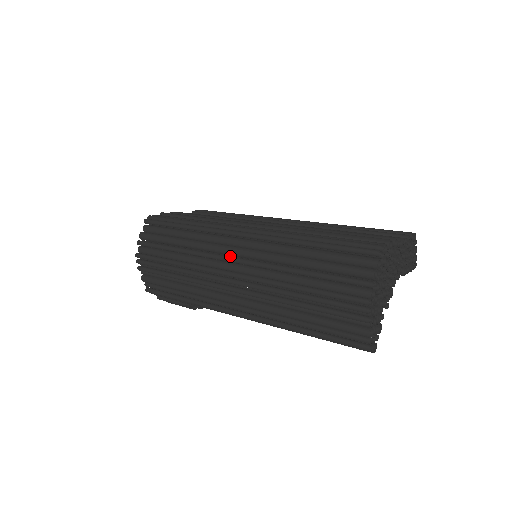
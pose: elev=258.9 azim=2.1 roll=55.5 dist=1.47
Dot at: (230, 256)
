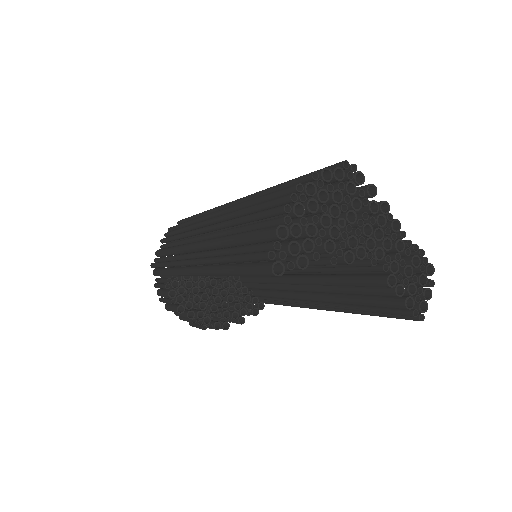
Dot at: occluded
